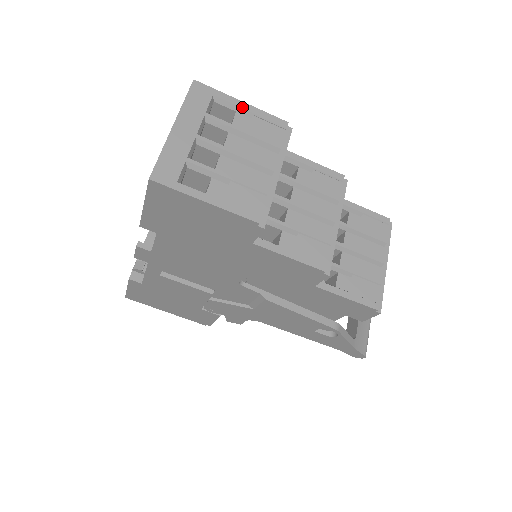
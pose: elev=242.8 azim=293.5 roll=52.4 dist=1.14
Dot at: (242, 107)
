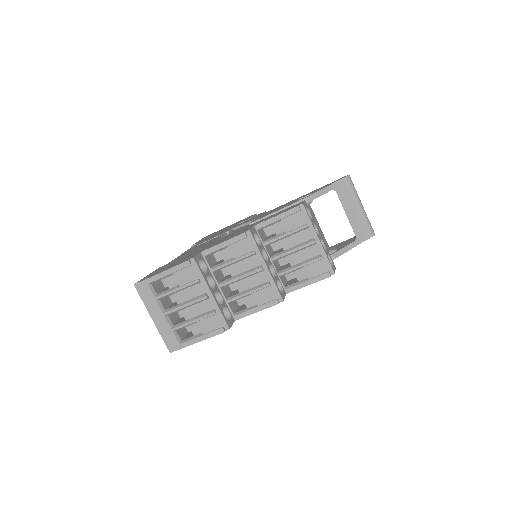
Dot at: (164, 276)
